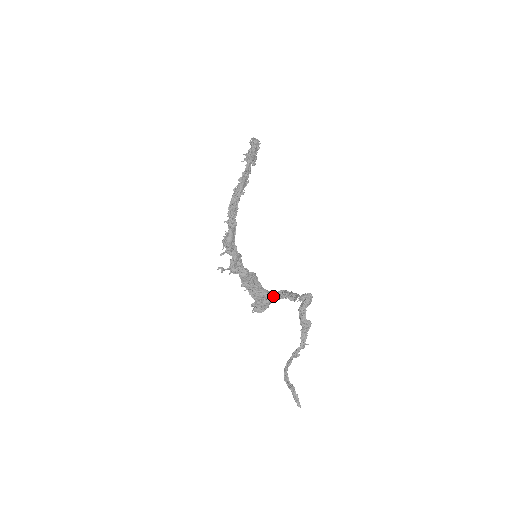
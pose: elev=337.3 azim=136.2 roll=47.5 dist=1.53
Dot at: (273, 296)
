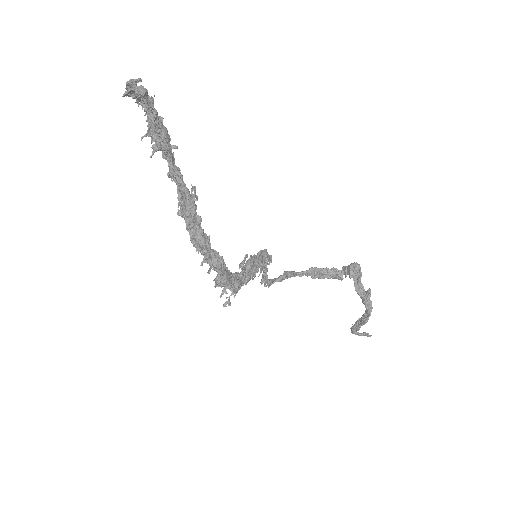
Dot at: (297, 275)
